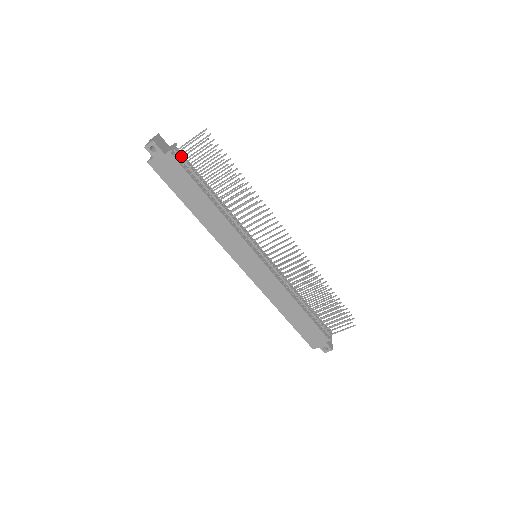
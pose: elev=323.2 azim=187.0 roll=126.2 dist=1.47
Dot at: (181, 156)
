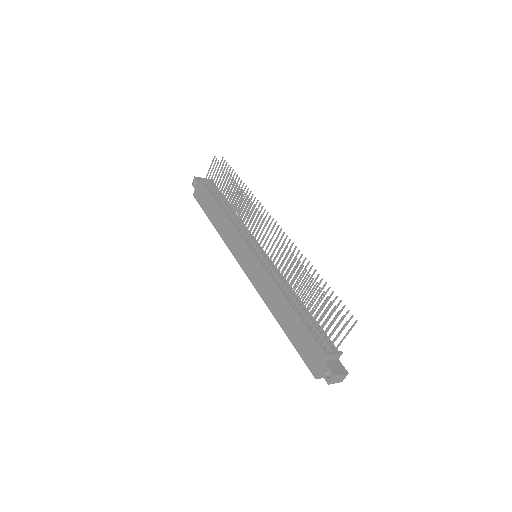
Dot at: (210, 183)
